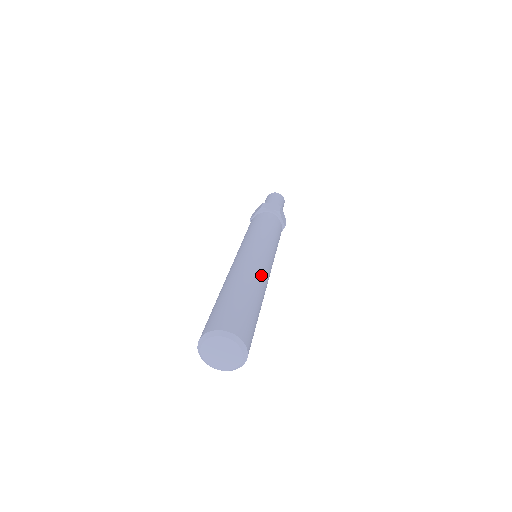
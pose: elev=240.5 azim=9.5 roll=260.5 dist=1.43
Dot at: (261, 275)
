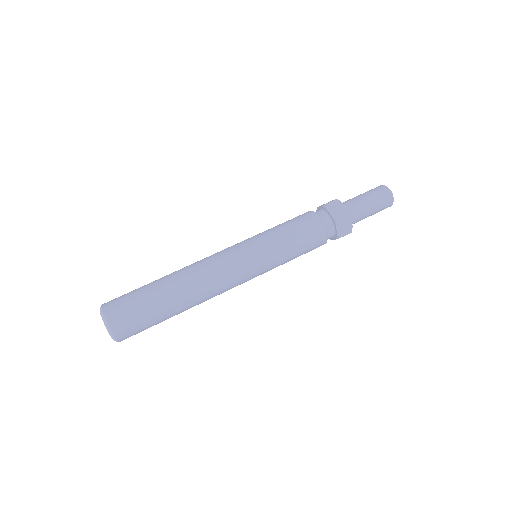
Dot at: (206, 284)
